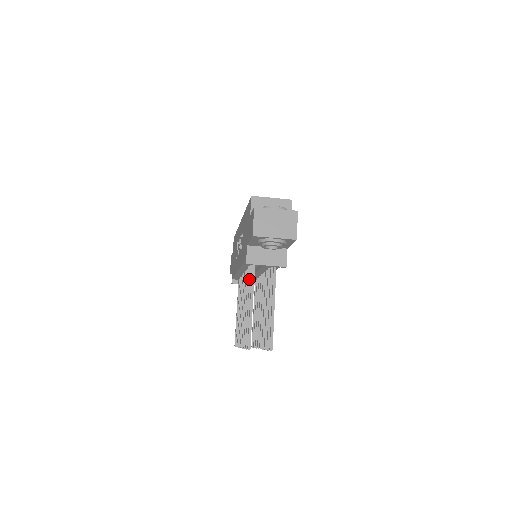
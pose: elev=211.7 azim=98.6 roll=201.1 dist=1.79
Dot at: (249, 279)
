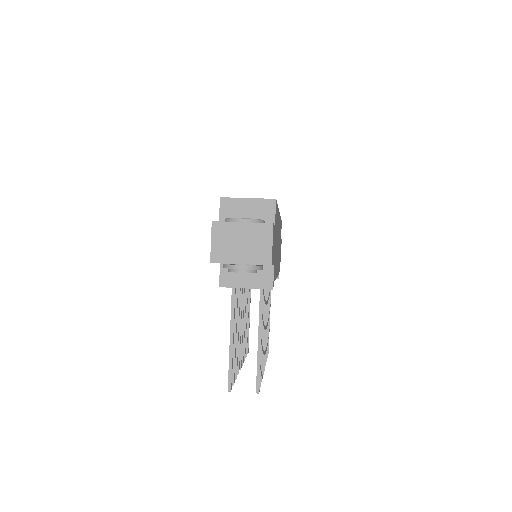
Dot at: occluded
